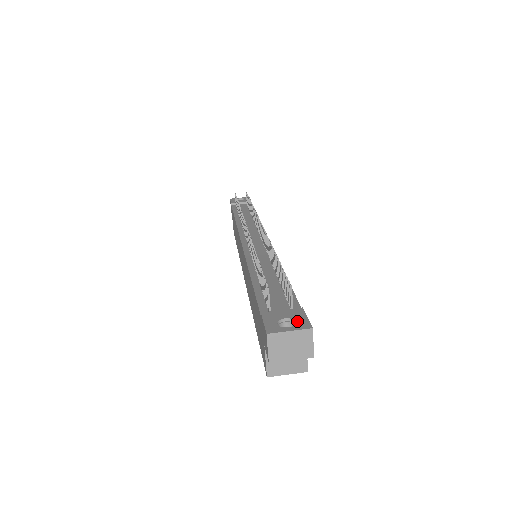
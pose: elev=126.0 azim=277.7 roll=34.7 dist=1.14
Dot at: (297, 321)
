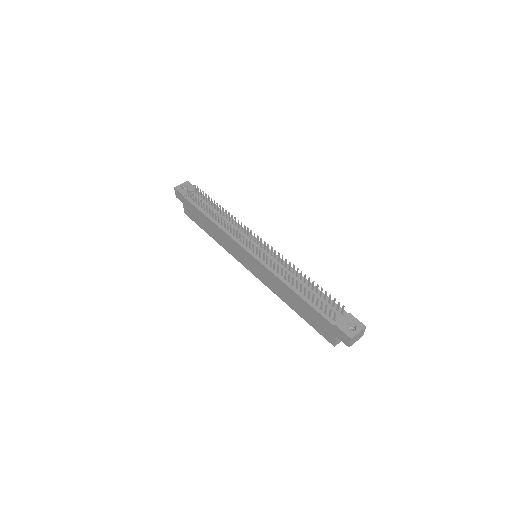
Dot at: (356, 324)
